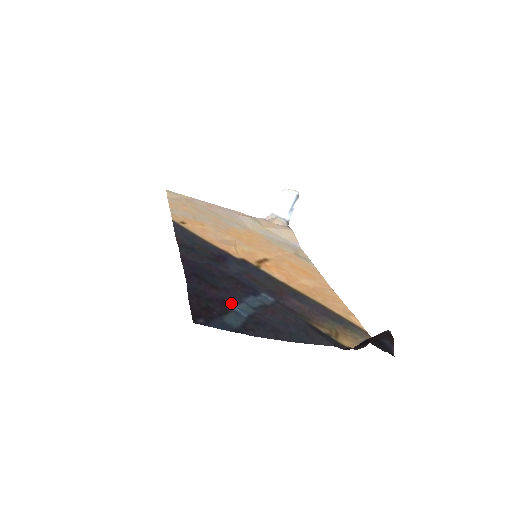
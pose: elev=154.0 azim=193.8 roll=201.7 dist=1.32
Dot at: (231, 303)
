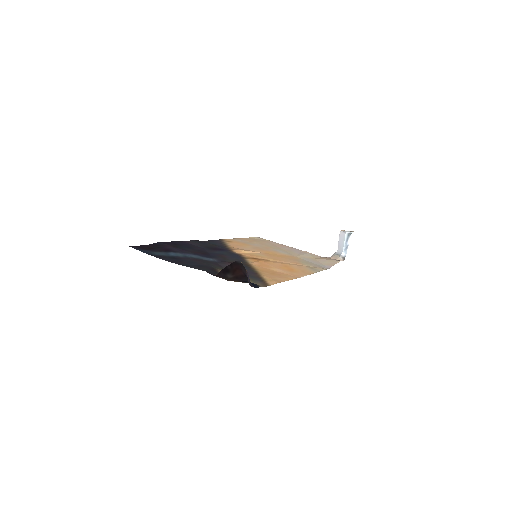
Dot at: (173, 251)
